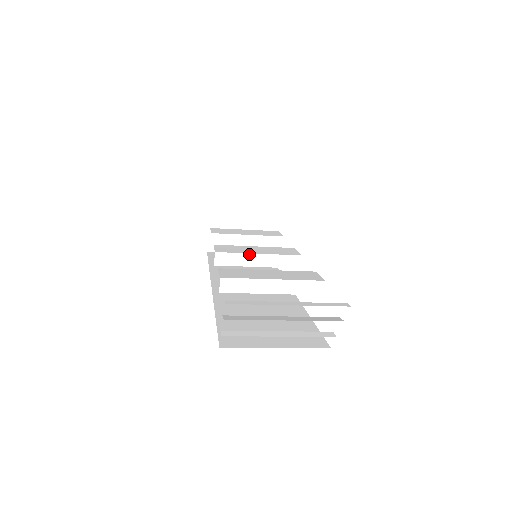
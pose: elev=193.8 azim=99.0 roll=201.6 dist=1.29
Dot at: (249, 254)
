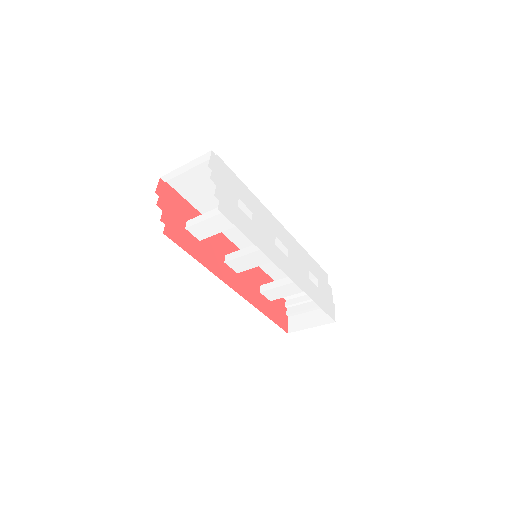
Dot at: (244, 249)
